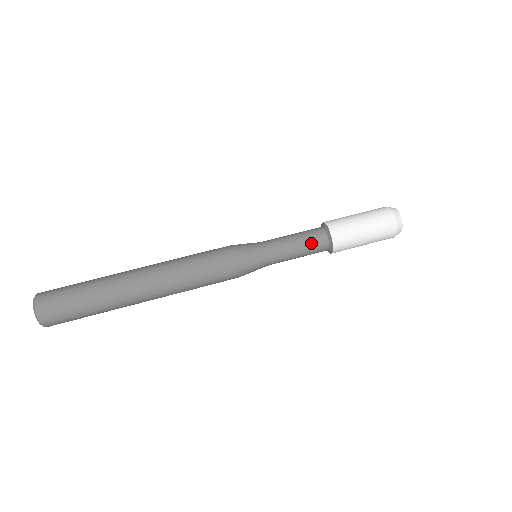
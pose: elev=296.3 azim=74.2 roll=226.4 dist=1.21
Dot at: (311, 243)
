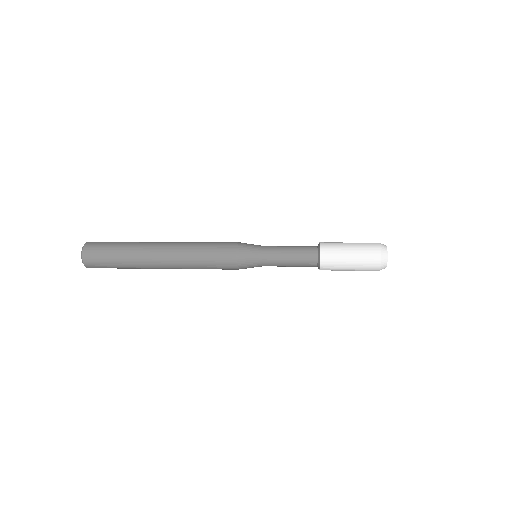
Dot at: (302, 248)
